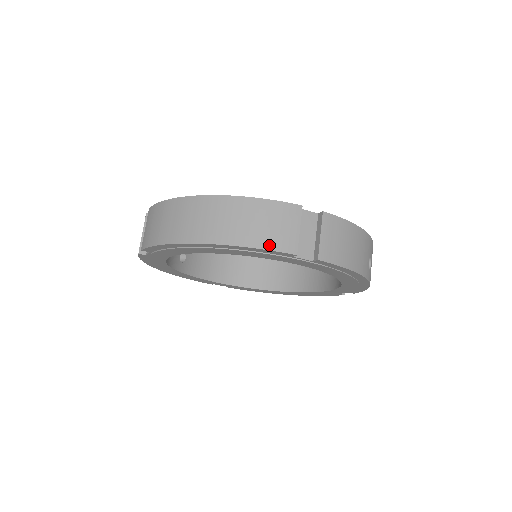
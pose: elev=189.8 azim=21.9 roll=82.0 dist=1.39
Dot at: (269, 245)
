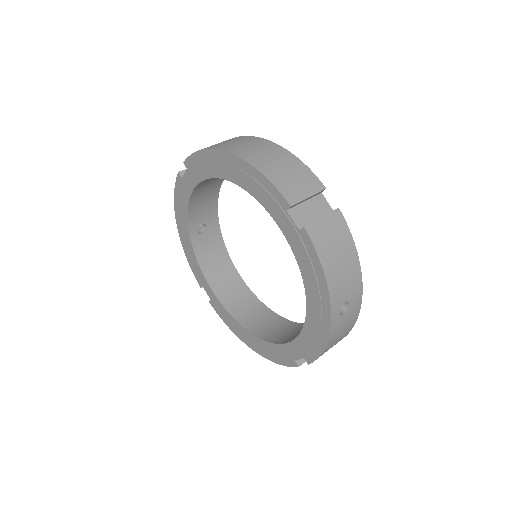
Dot at: (277, 182)
